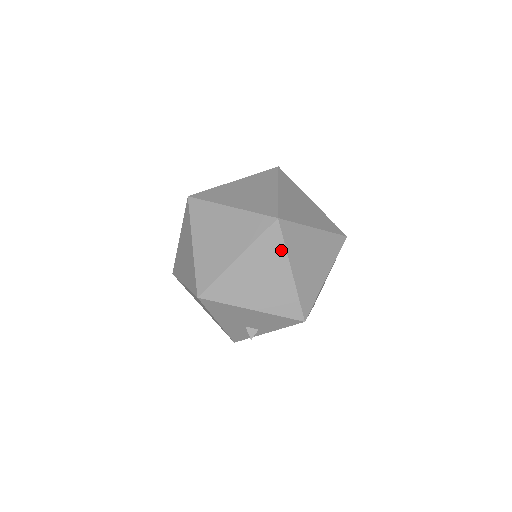
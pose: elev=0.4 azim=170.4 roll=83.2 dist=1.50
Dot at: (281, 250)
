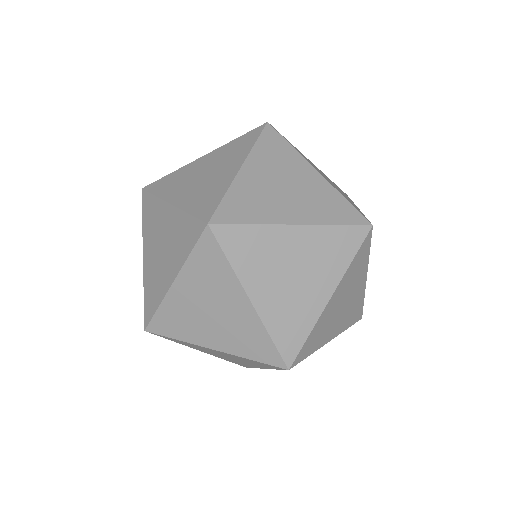
Dot at: (365, 260)
